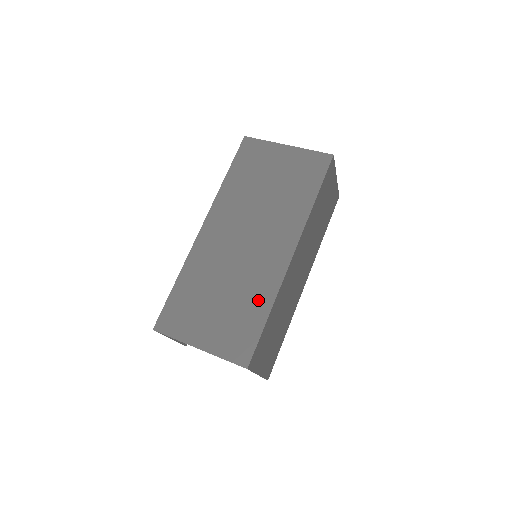
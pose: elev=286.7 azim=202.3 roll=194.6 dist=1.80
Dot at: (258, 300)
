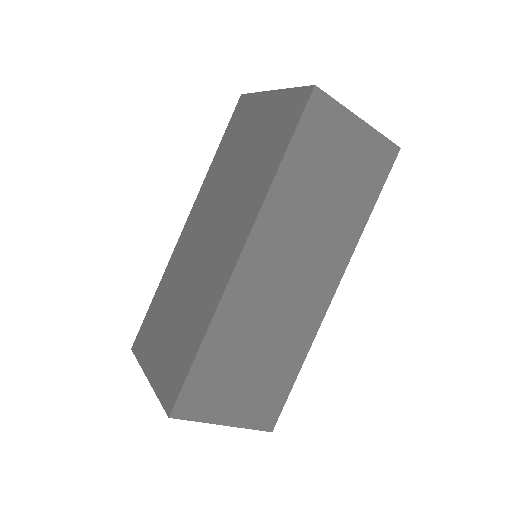
Dot at: (198, 322)
